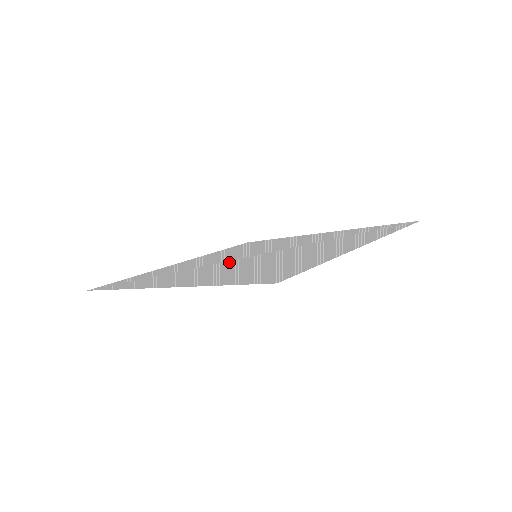
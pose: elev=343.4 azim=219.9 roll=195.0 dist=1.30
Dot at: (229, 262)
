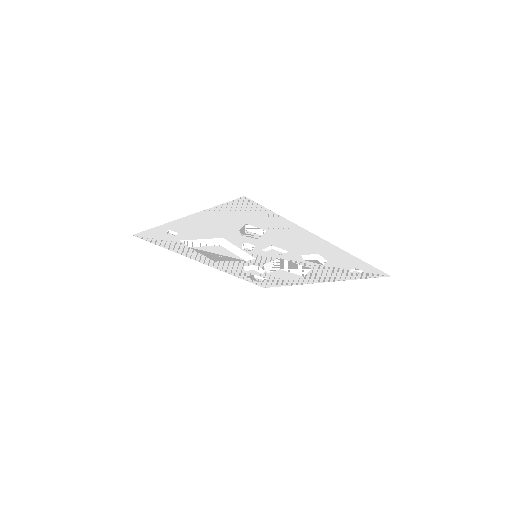
Dot at: (234, 248)
